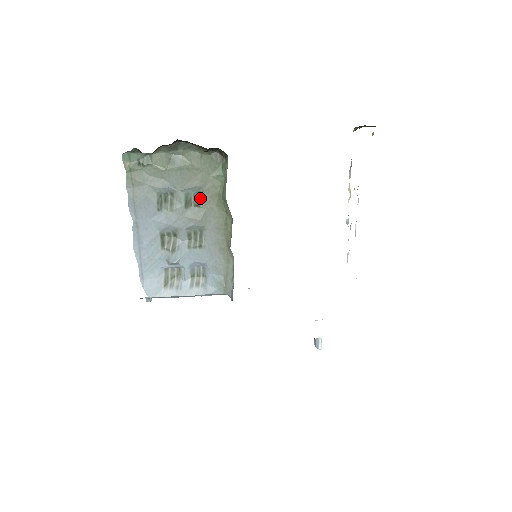
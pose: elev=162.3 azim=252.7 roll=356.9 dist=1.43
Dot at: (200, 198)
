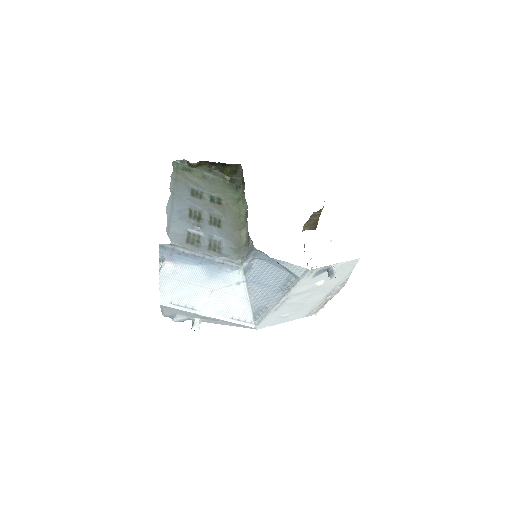
Dot at: (221, 201)
